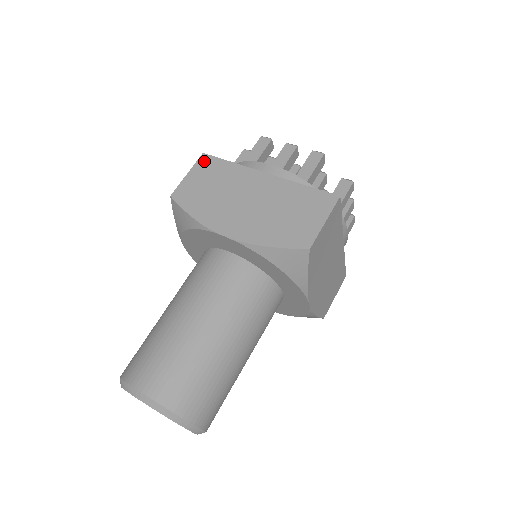
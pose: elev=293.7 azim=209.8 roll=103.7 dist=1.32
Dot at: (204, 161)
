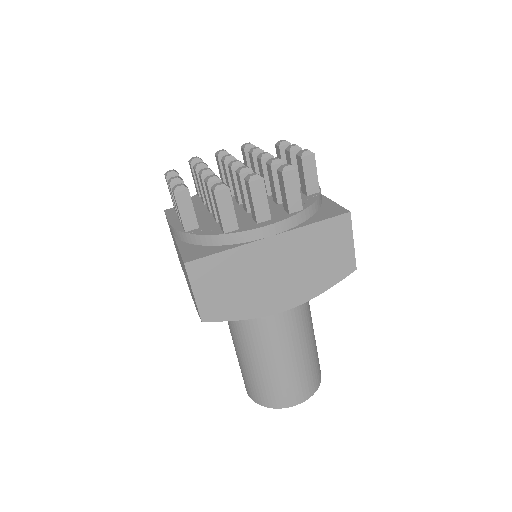
Dot at: (196, 270)
